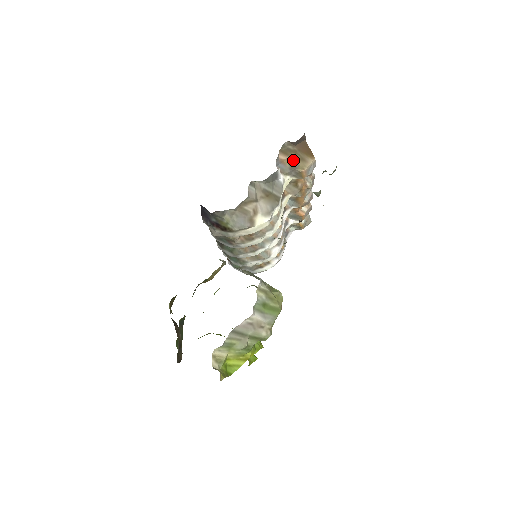
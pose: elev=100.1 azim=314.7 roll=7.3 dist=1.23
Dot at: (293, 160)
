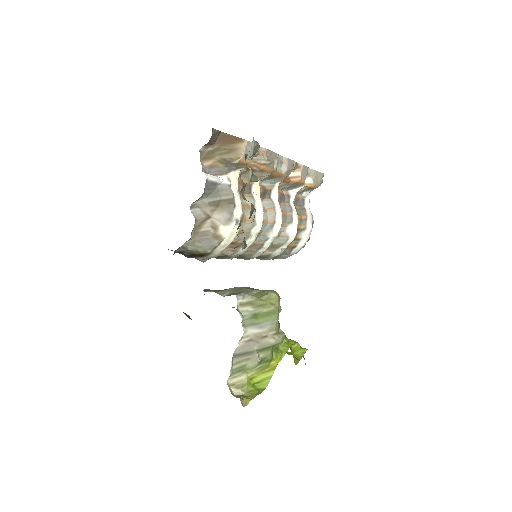
Dot at: (222, 158)
